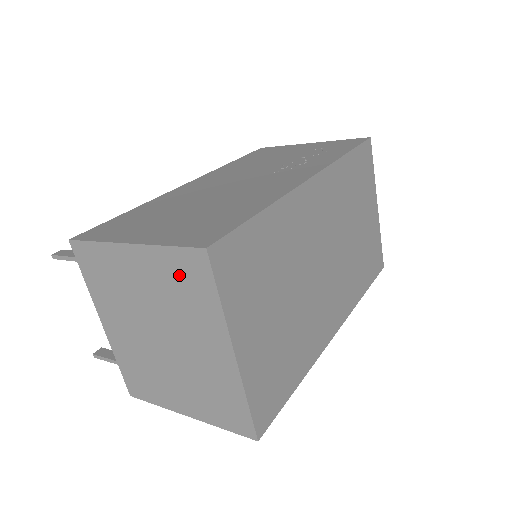
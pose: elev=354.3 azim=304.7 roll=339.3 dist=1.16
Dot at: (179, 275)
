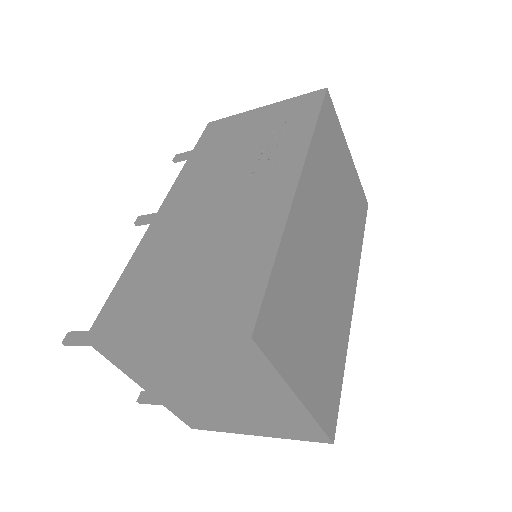
Dot at: (224, 356)
